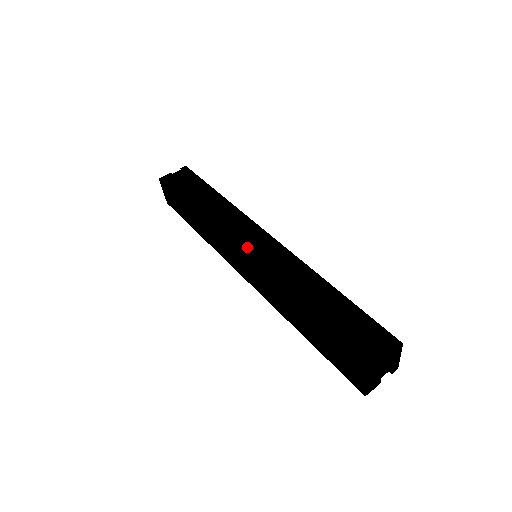
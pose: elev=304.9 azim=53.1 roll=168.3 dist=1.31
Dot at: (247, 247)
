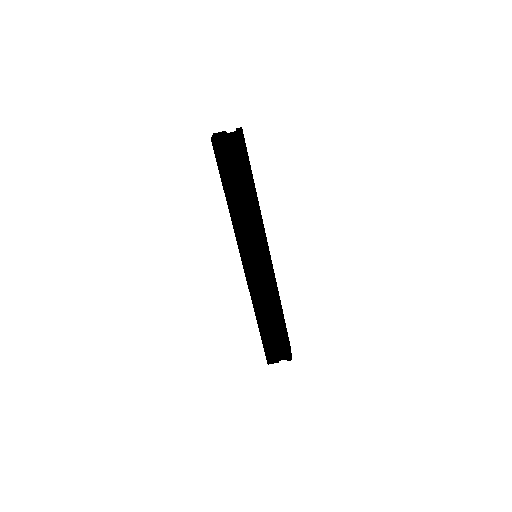
Dot at: (250, 264)
